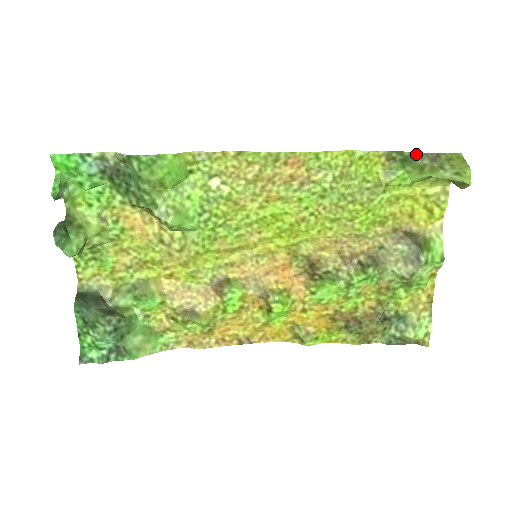
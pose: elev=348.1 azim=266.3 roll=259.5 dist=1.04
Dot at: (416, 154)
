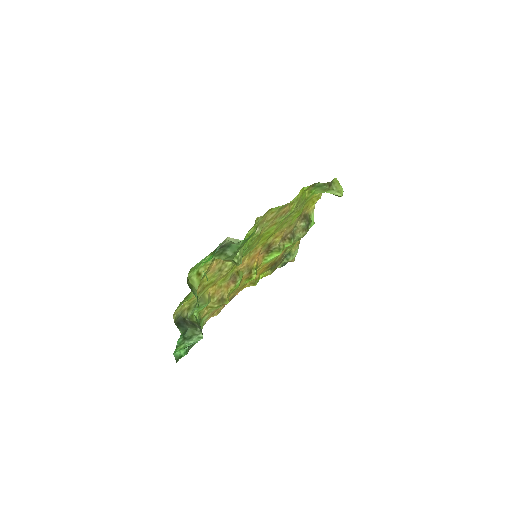
Dot at: (325, 184)
